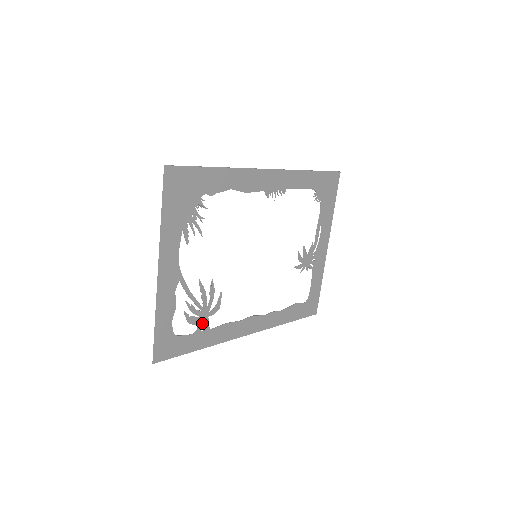
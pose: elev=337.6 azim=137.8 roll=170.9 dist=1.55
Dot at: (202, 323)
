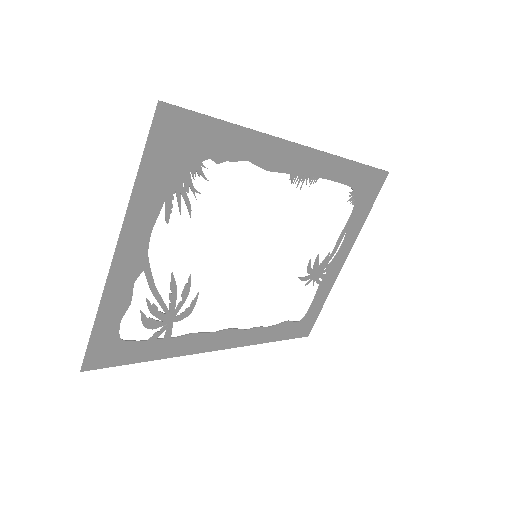
Dot at: (163, 329)
